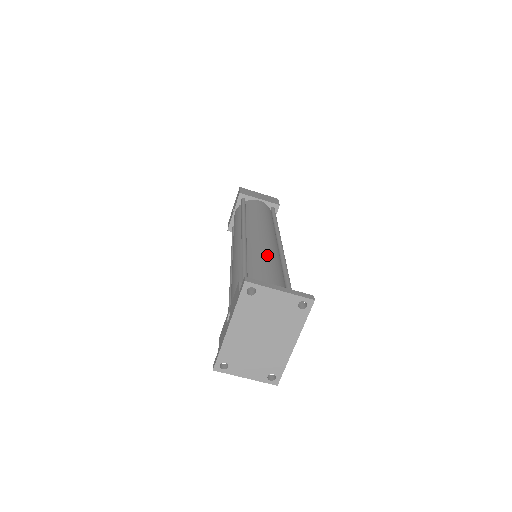
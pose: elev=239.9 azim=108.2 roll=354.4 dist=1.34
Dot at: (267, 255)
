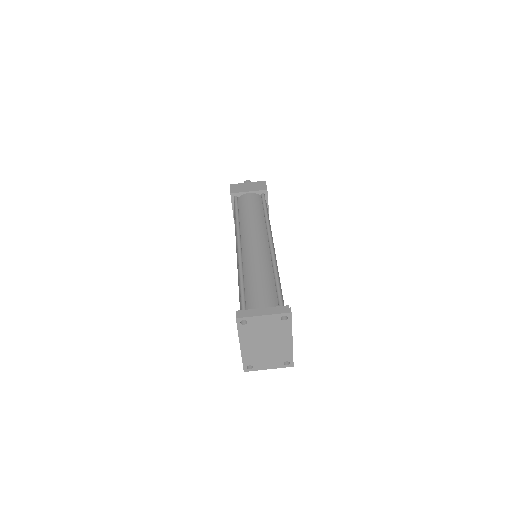
Dot at: (258, 265)
